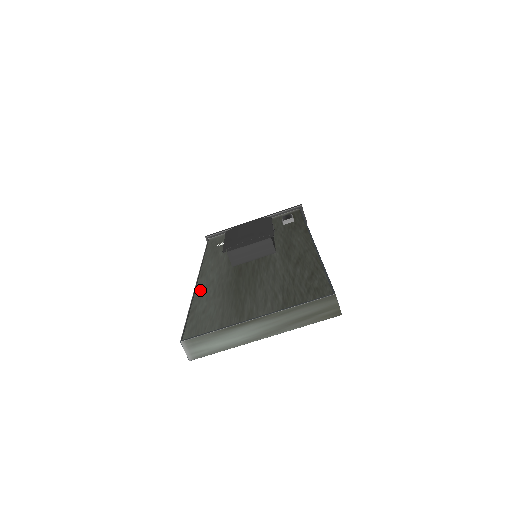
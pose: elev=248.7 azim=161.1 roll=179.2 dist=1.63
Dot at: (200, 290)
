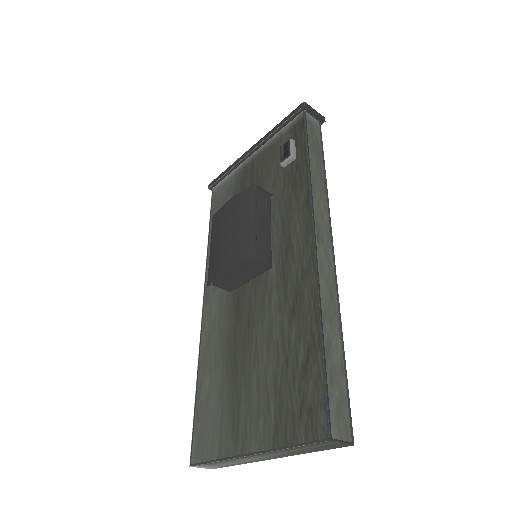
Dot at: (204, 341)
